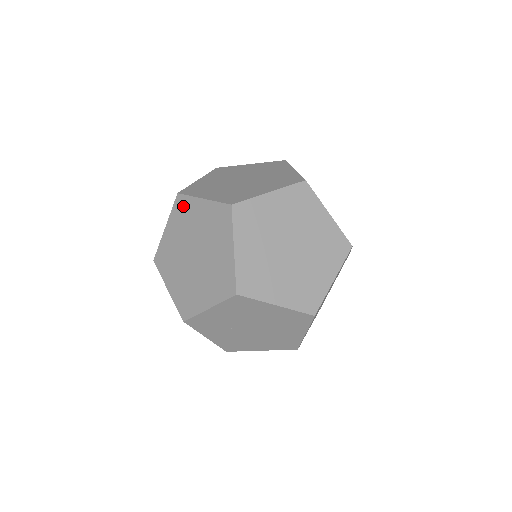
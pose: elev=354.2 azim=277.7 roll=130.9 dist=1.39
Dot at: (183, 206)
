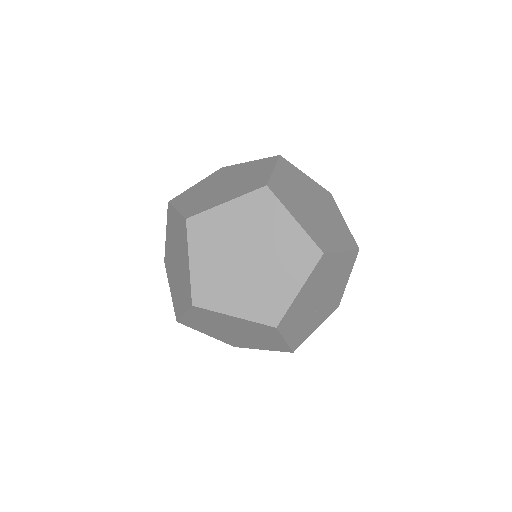
Dot at: (170, 215)
